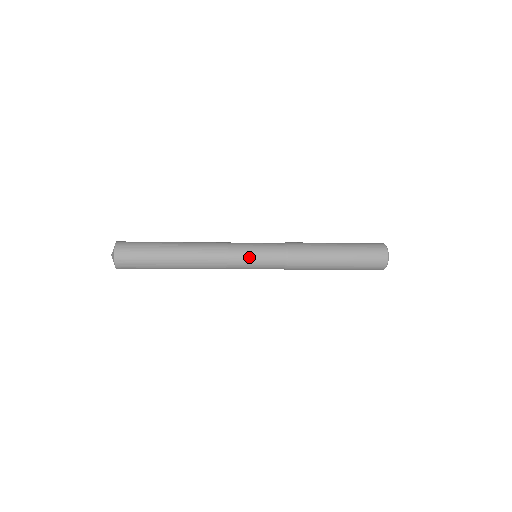
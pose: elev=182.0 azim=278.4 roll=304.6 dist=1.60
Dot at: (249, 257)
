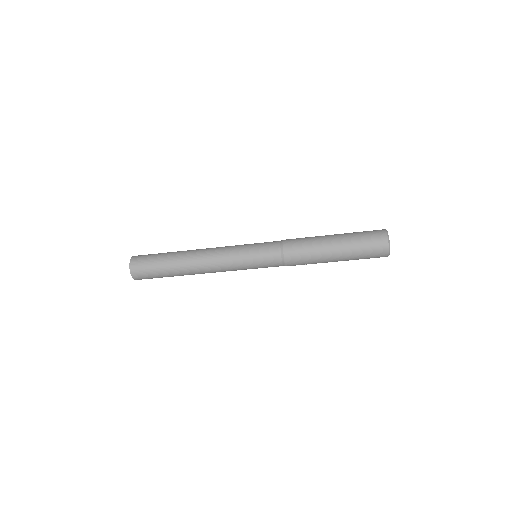
Dot at: (245, 248)
